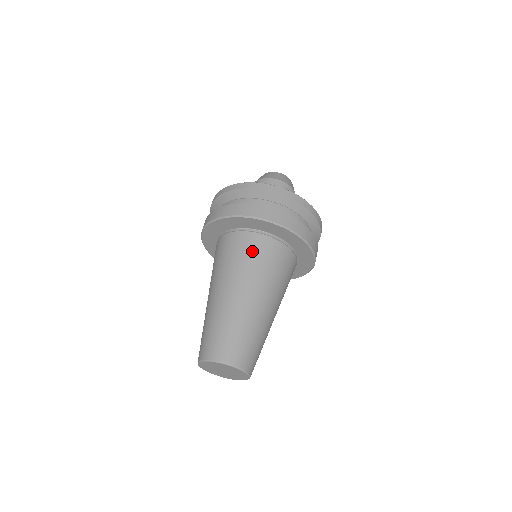
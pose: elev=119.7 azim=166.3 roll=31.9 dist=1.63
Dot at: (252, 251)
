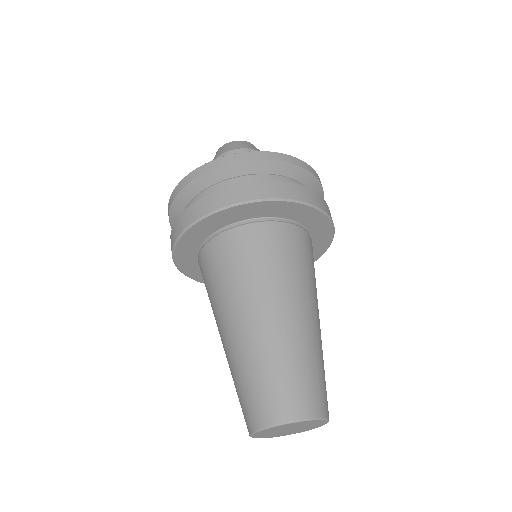
Dot at: (309, 256)
